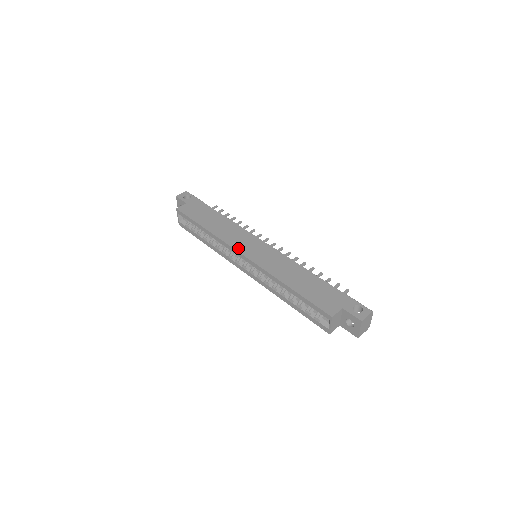
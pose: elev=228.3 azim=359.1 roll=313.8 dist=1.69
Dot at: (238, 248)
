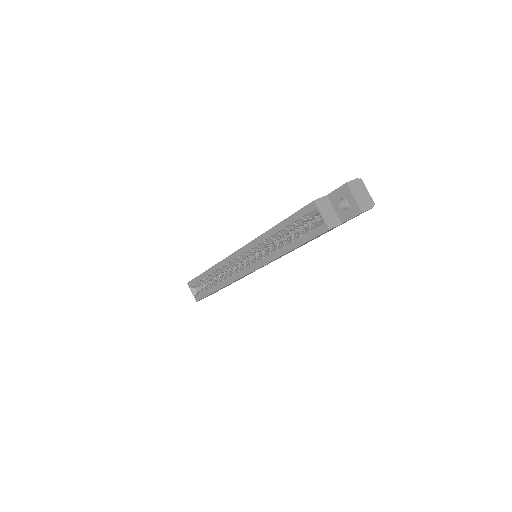
Dot at: occluded
